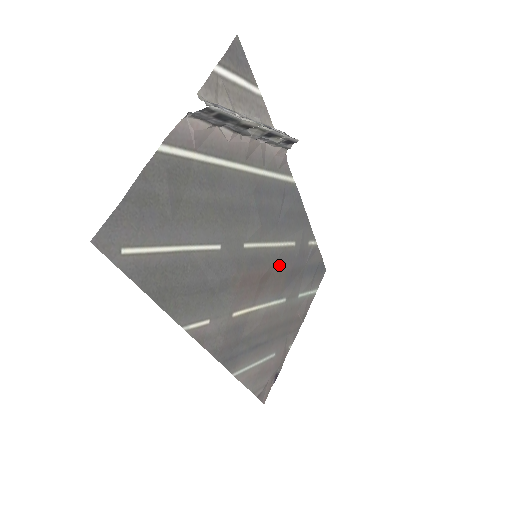
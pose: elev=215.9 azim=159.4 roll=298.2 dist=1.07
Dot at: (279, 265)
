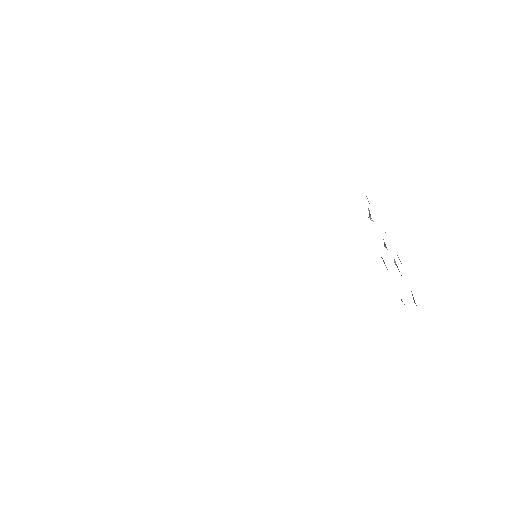
Dot at: occluded
